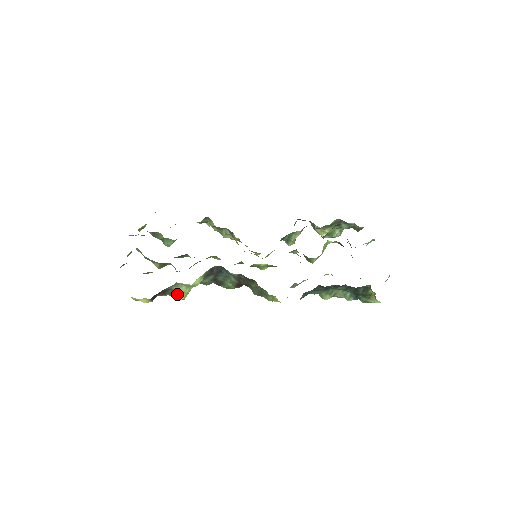
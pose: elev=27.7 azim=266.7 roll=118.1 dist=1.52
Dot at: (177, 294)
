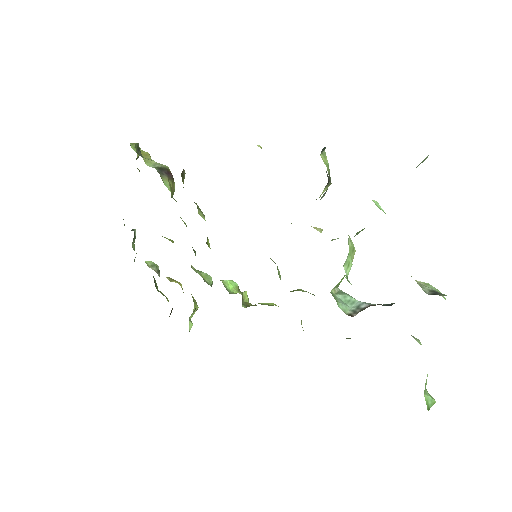
Dot at: occluded
